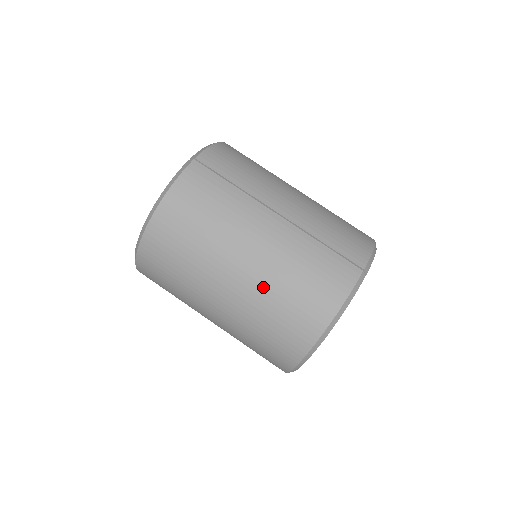
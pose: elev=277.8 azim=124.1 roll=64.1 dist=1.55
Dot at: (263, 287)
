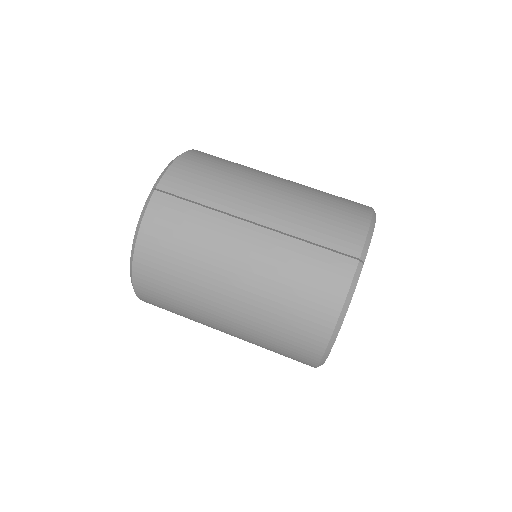
Dot at: (258, 304)
